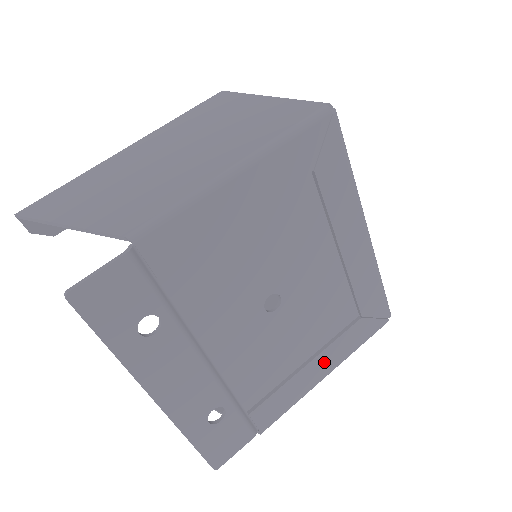
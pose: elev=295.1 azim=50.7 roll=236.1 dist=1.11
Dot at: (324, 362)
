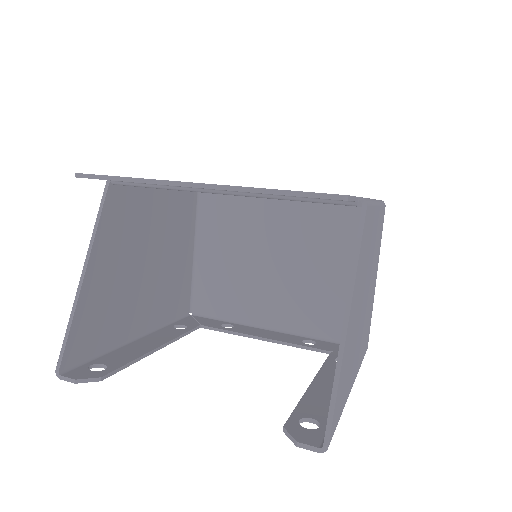
Dot at: occluded
